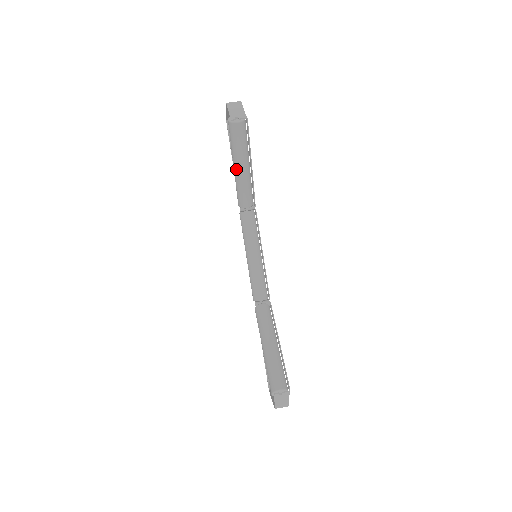
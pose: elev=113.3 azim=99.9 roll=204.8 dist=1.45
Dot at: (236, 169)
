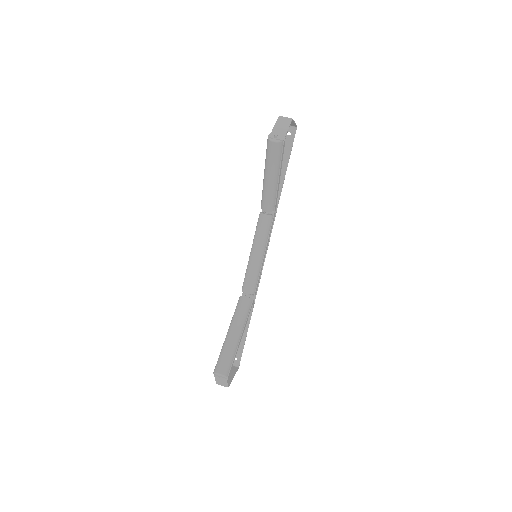
Dot at: (265, 177)
